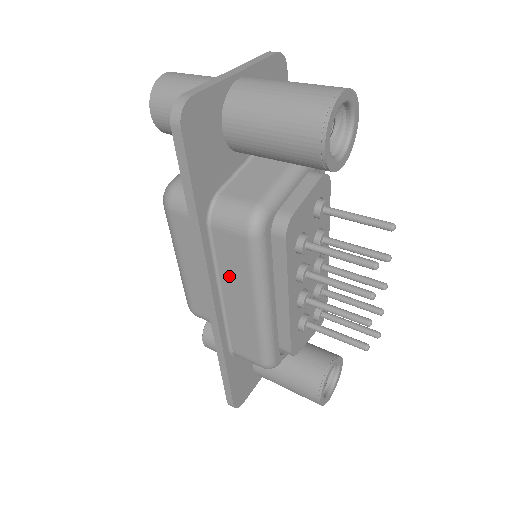
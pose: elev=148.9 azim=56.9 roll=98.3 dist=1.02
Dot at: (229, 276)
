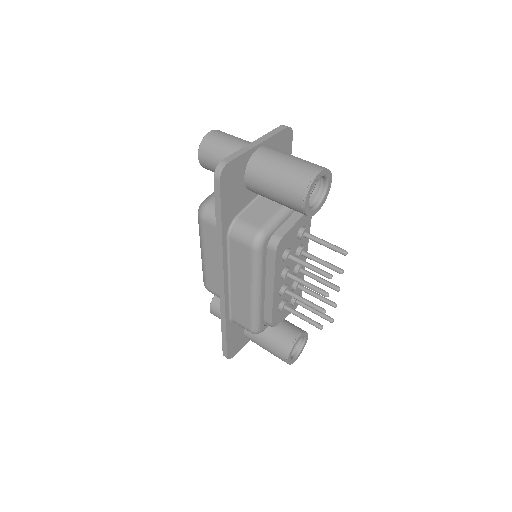
Dot at: (236, 270)
